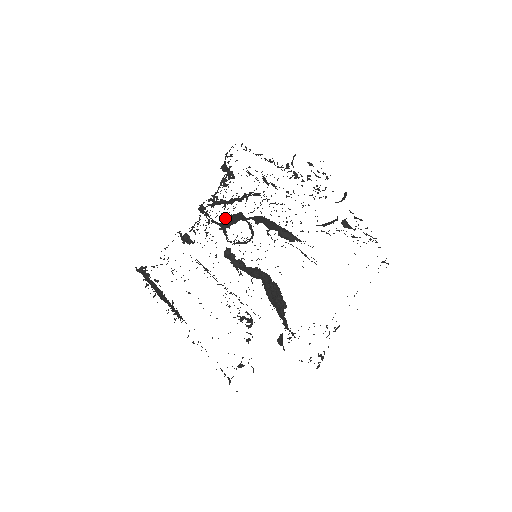
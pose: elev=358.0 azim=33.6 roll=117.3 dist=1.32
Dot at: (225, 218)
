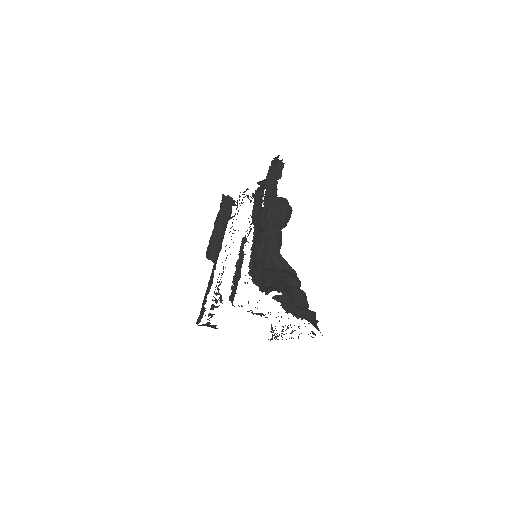
Dot at: occluded
